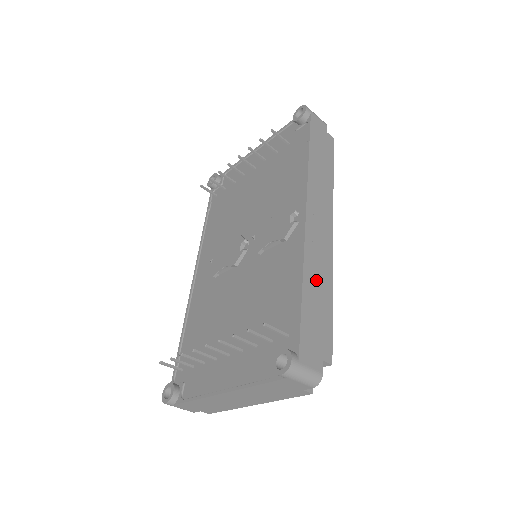
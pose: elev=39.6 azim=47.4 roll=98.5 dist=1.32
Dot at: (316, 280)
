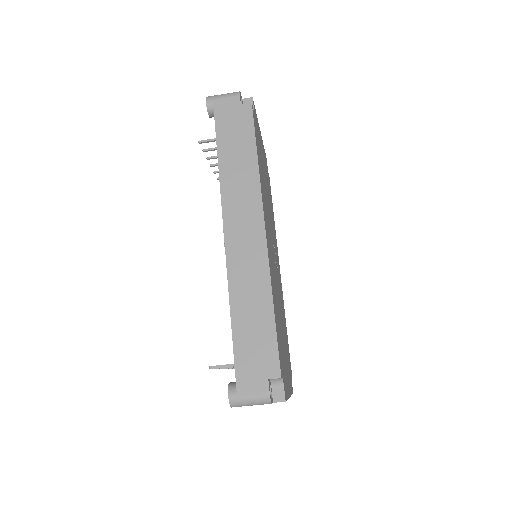
Dot at: (248, 300)
